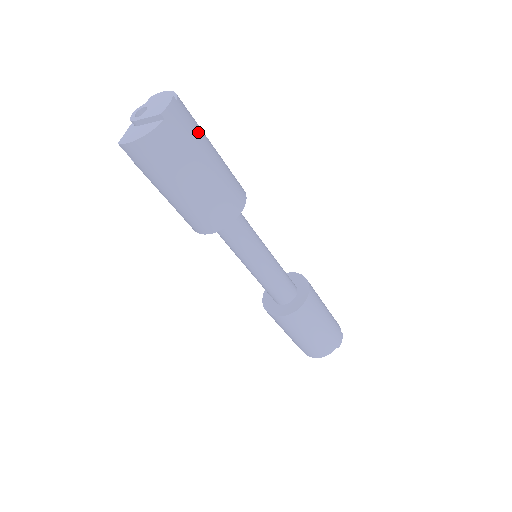
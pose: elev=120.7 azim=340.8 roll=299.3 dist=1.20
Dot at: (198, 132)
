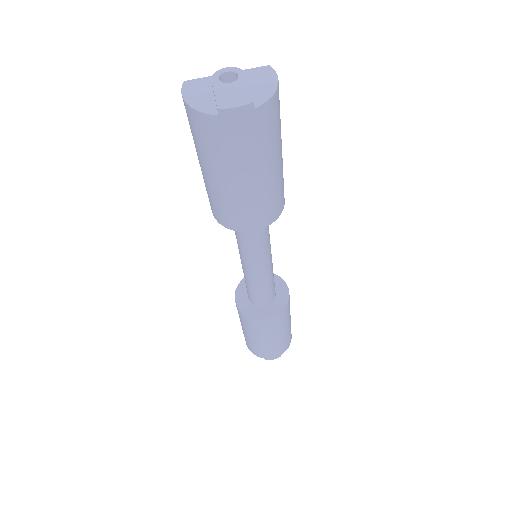
Dot at: (257, 148)
